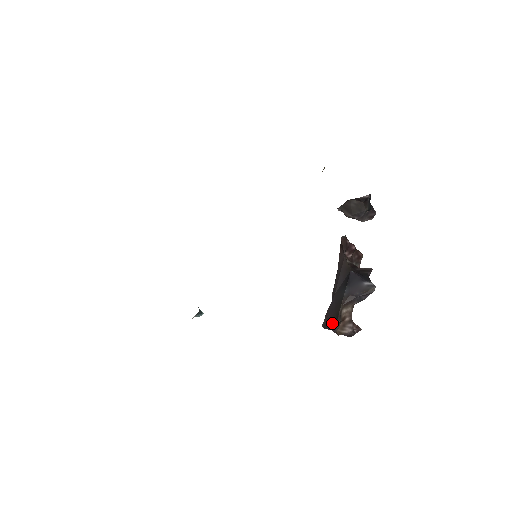
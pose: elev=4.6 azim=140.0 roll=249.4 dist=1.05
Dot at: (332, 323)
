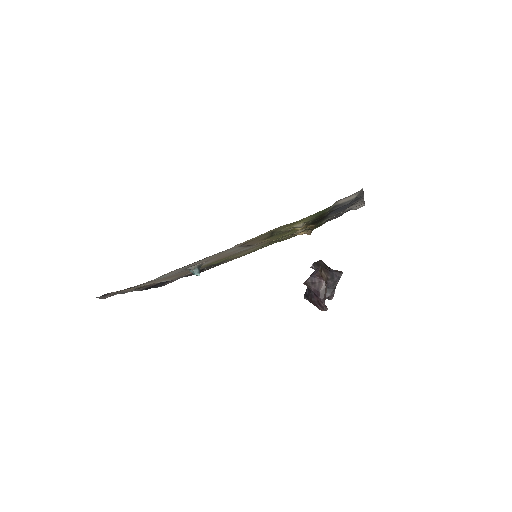
Dot at: (315, 270)
